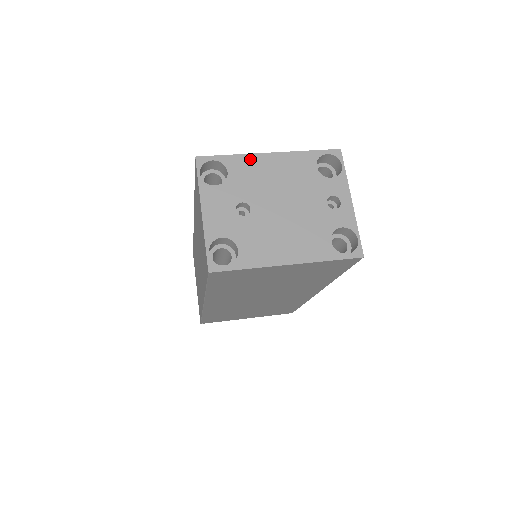
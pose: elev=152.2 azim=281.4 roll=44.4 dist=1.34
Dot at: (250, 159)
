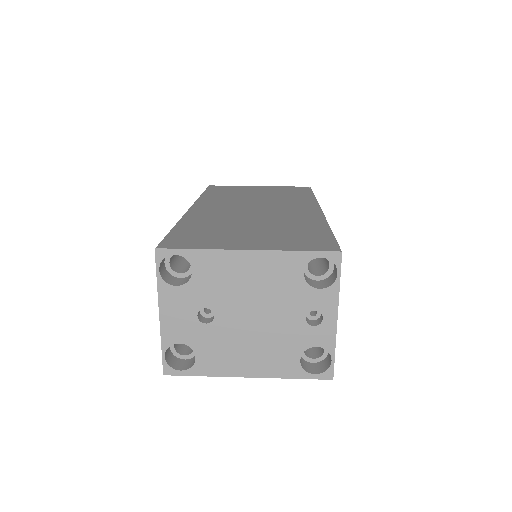
Dot at: (221, 257)
